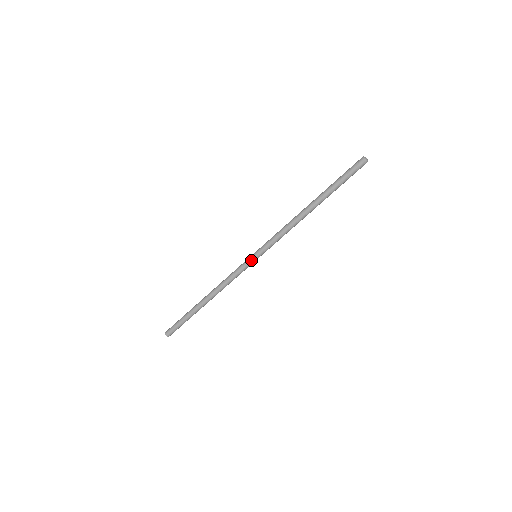
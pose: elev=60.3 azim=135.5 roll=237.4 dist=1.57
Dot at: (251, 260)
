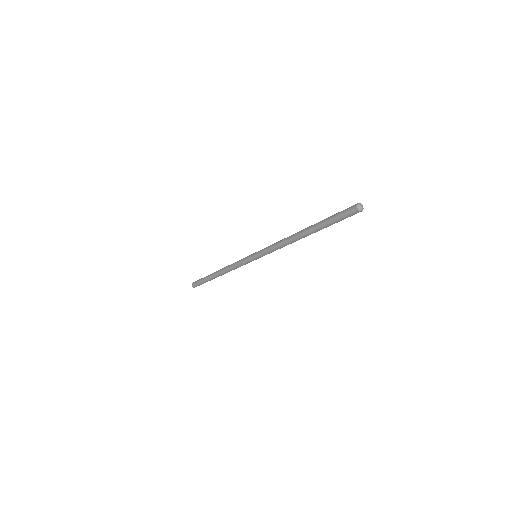
Dot at: (250, 258)
